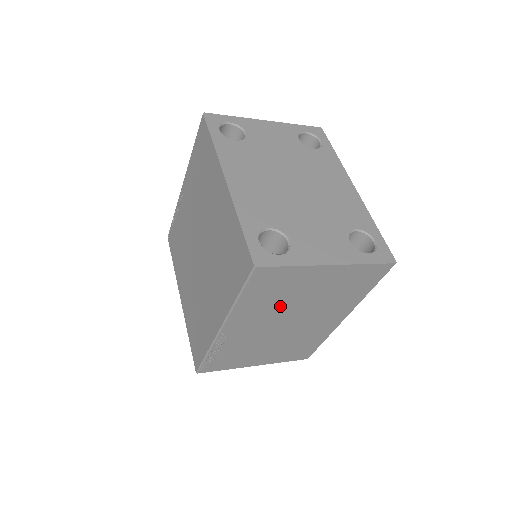
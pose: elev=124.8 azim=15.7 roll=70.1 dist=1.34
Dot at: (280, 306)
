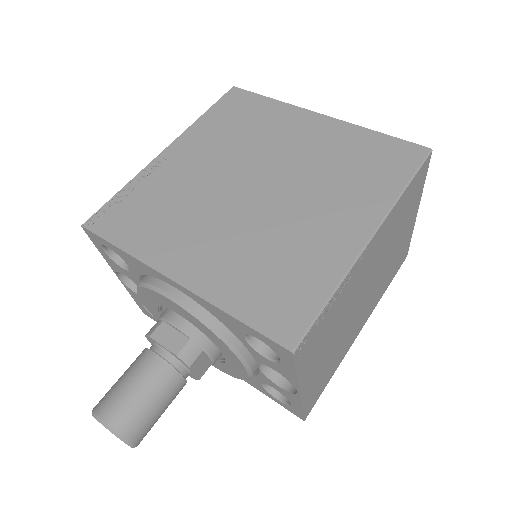
Dot at: (388, 244)
